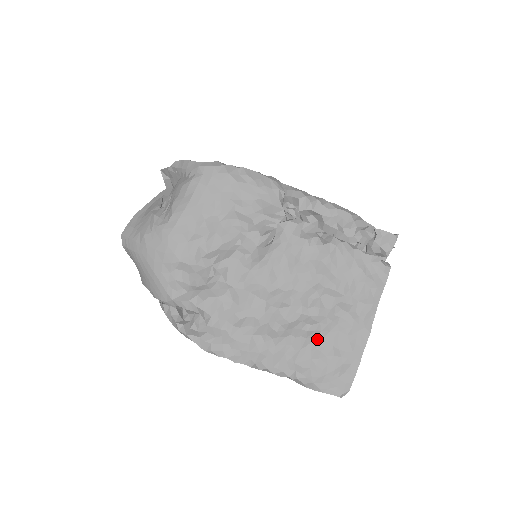
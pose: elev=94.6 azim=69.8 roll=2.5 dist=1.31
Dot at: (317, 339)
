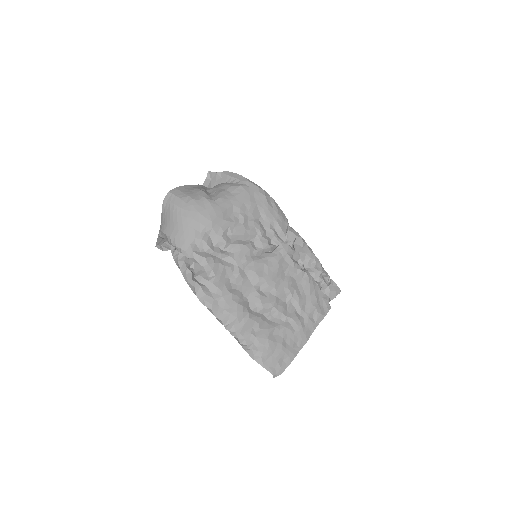
Dot at: (275, 328)
